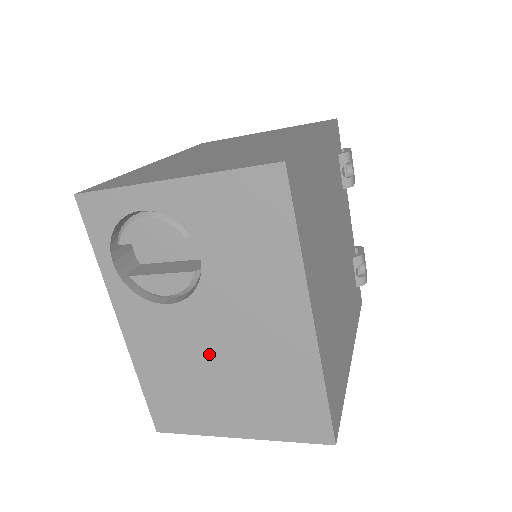
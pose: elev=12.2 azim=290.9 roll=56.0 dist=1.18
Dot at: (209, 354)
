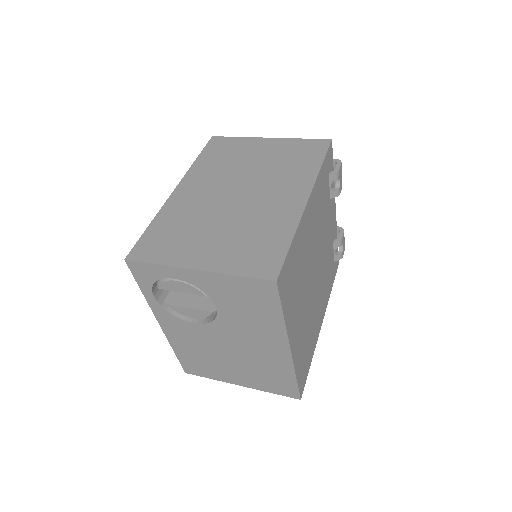
Dot at: (221, 349)
